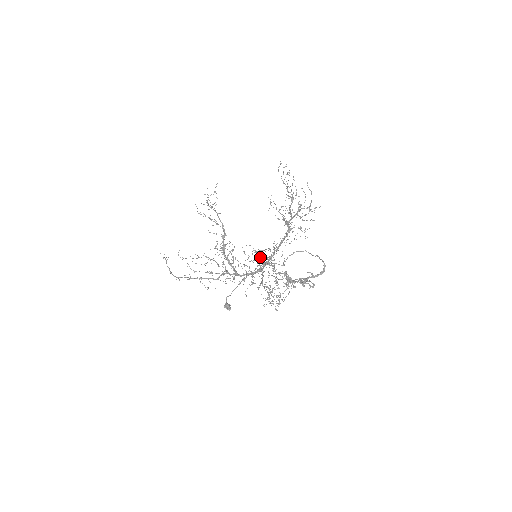
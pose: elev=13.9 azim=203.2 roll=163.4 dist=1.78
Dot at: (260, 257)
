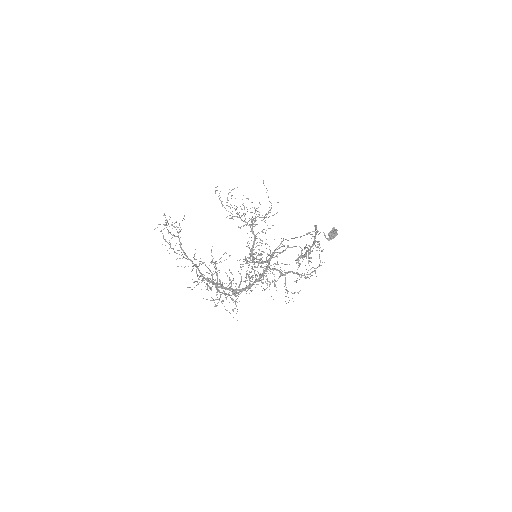
Dot at: occluded
